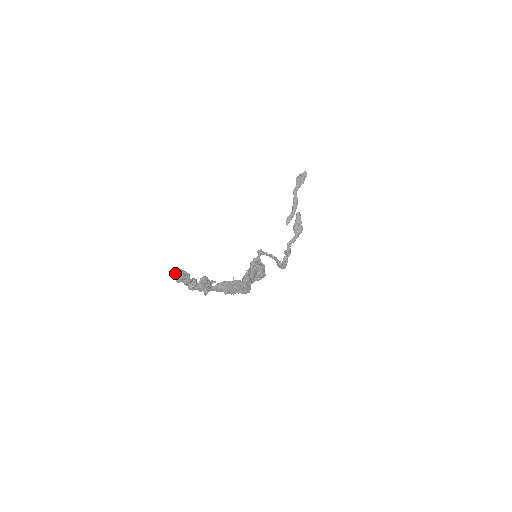
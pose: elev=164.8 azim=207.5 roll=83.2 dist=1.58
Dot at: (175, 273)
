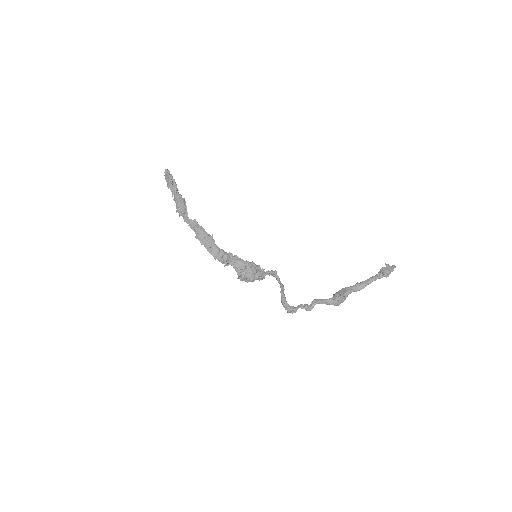
Dot at: (166, 172)
